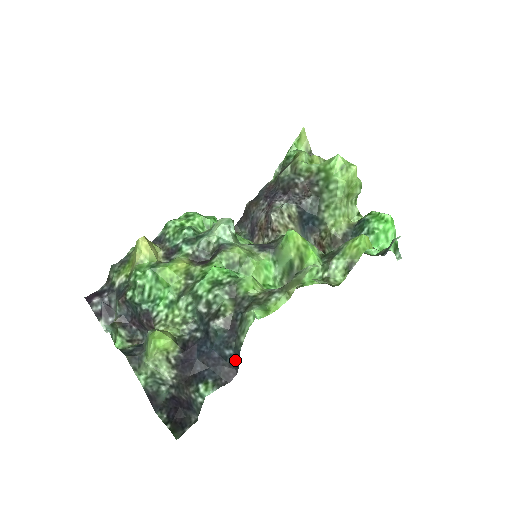
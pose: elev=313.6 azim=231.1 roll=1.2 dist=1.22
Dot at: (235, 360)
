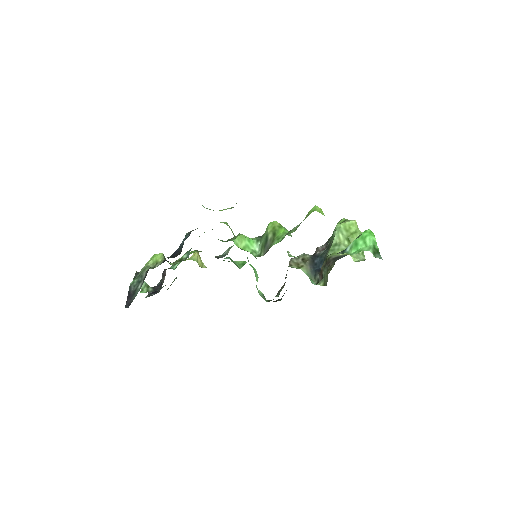
Dot at: (183, 244)
